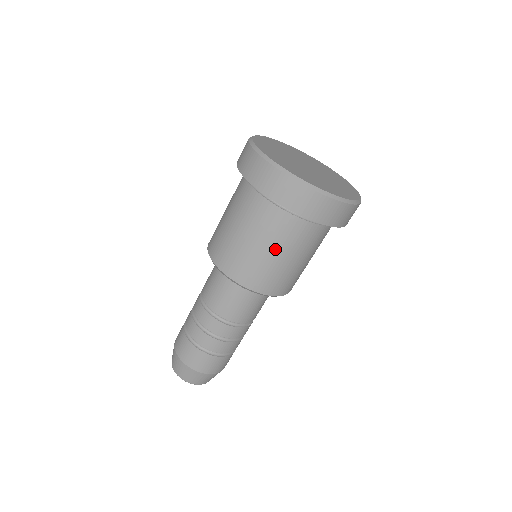
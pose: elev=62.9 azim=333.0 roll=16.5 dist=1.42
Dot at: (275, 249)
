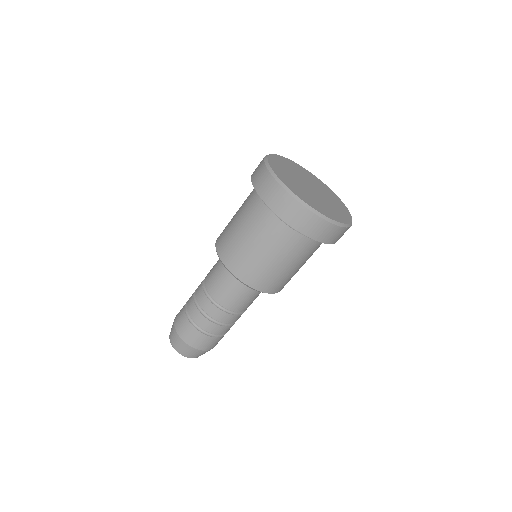
Dot at: (246, 231)
